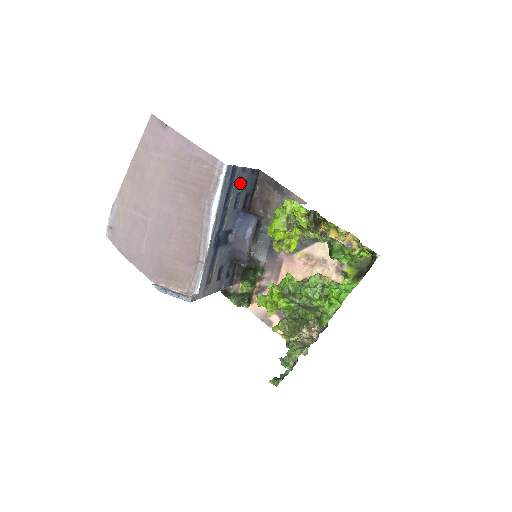
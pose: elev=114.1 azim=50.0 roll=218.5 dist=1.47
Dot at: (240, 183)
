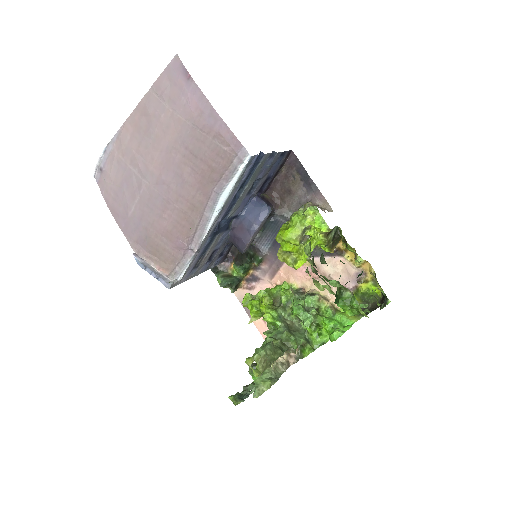
Dot at: (263, 169)
